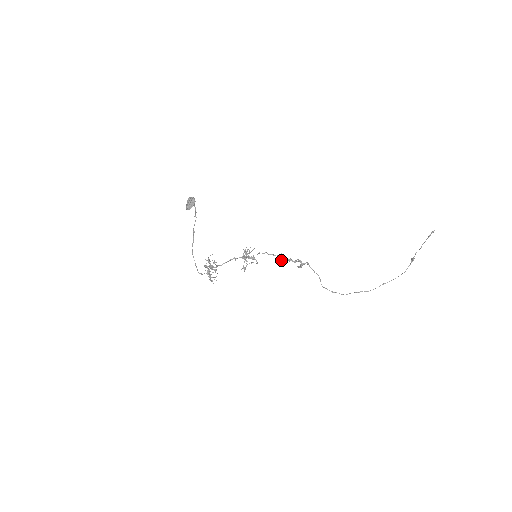
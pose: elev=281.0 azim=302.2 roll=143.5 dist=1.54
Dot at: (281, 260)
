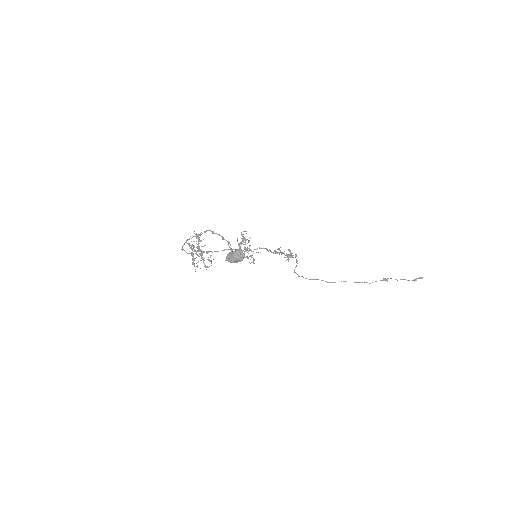
Dot at: occluded
